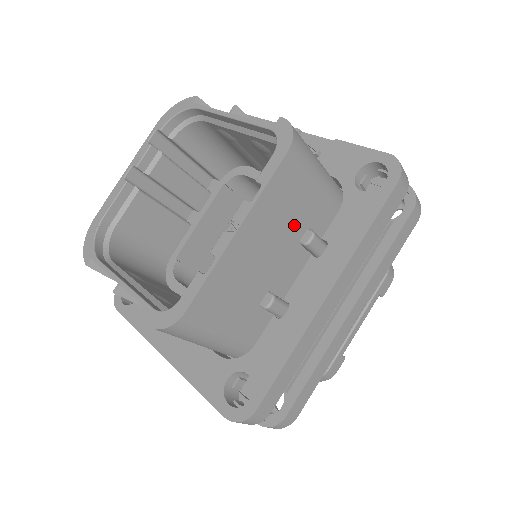
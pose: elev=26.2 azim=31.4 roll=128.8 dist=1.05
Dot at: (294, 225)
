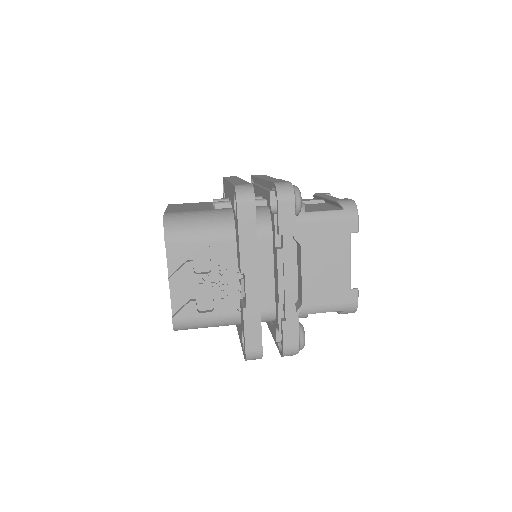
Dot at: occluded
